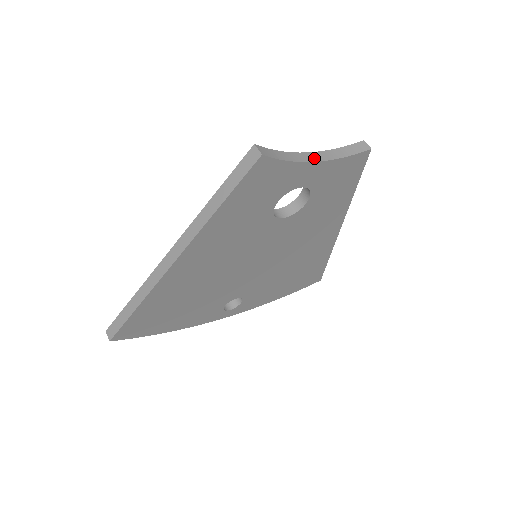
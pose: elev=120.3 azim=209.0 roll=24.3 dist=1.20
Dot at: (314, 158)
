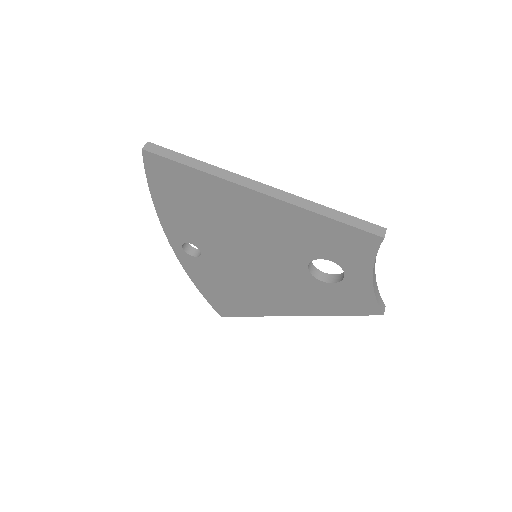
Dot at: (374, 276)
